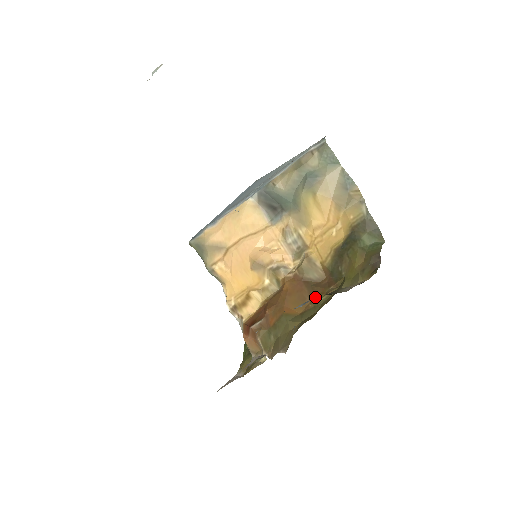
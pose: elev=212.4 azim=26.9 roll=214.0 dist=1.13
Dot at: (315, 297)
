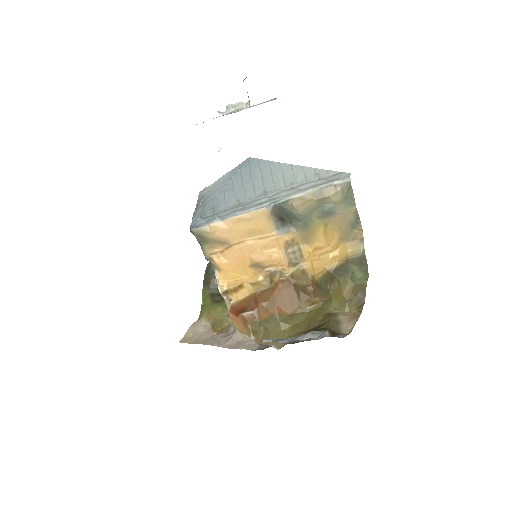
Dot at: (303, 303)
